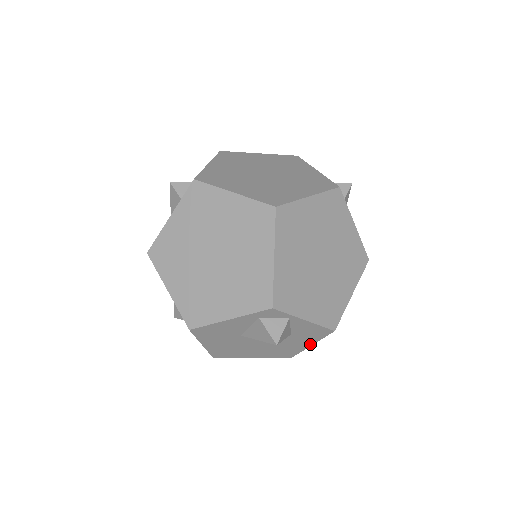
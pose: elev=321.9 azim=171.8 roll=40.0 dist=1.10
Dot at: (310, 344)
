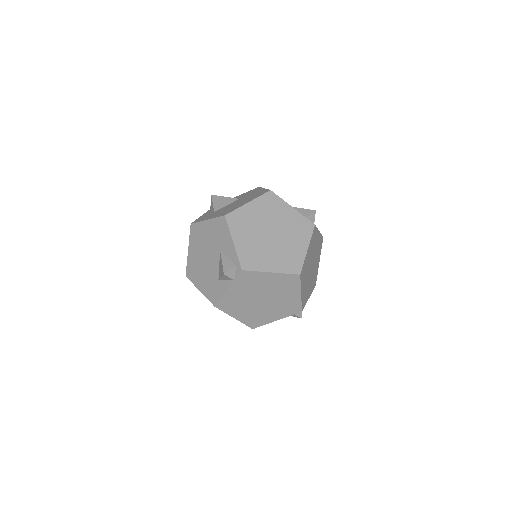
Dot at: occluded
